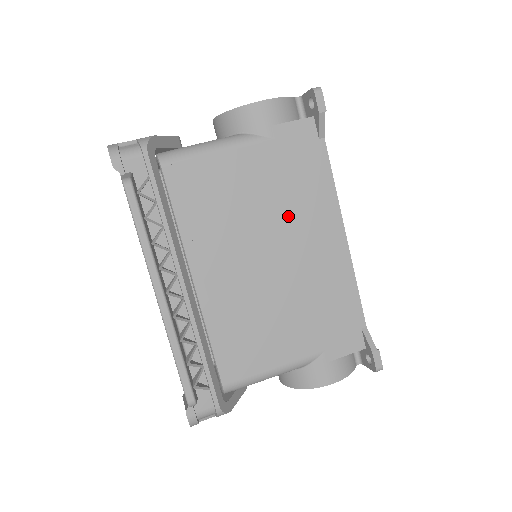
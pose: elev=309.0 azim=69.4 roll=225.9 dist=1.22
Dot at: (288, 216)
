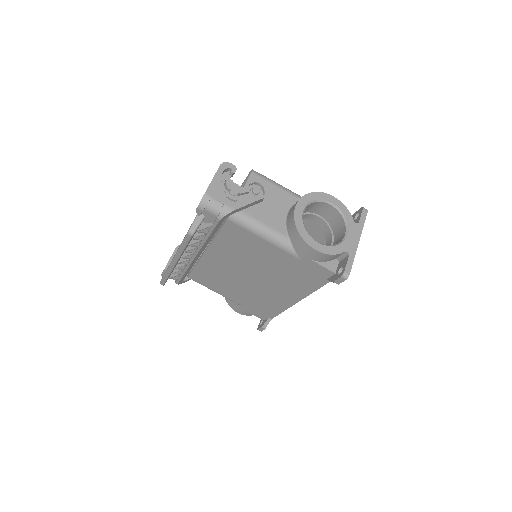
Dot at: (276, 278)
